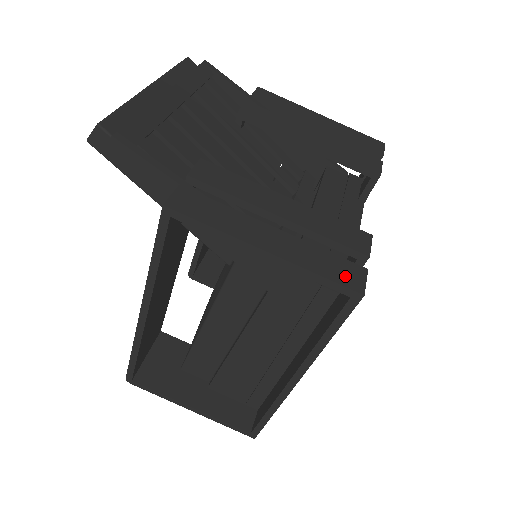
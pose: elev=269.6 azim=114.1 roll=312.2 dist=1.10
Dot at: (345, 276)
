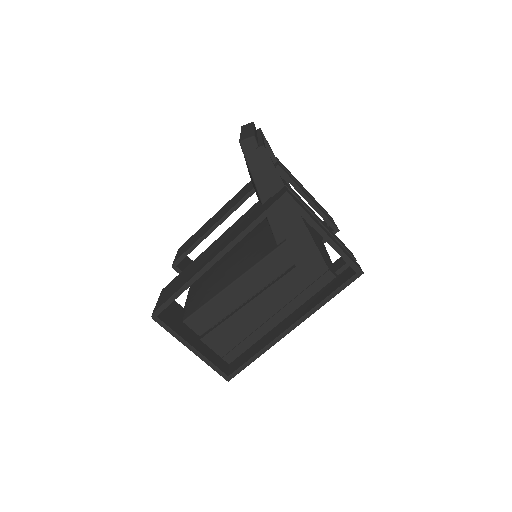
Dot at: (355, 262)
